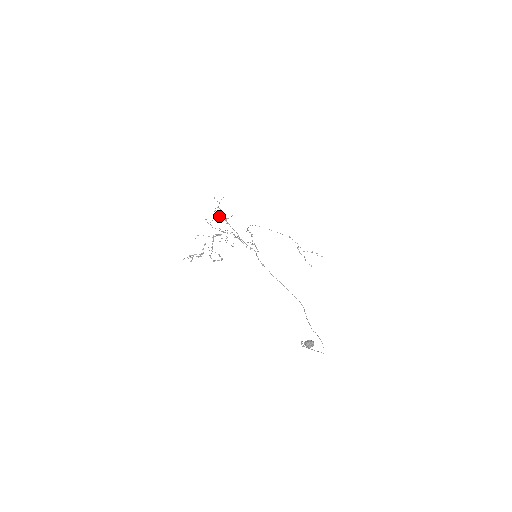
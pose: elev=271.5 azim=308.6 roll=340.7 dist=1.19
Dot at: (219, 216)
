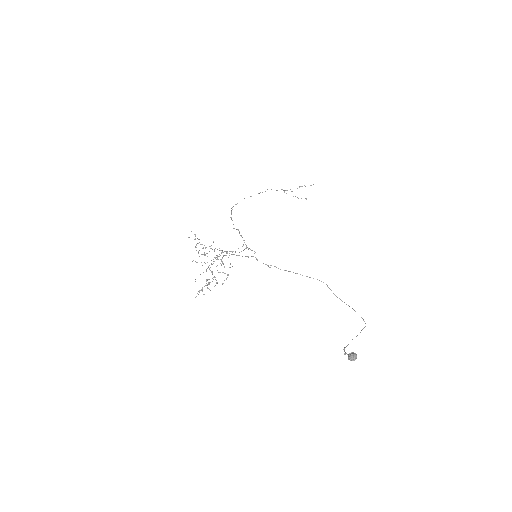
Dot at: occluded
